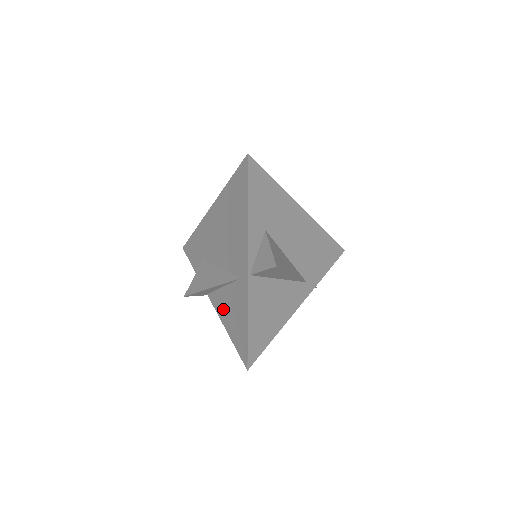
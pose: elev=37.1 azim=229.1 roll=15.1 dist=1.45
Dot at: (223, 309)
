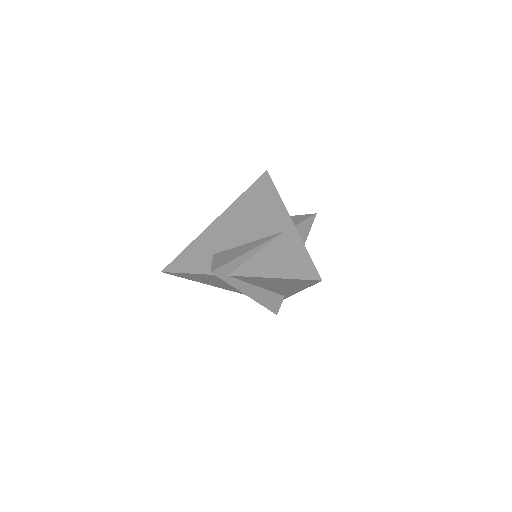
Dot at: (264, 266)
